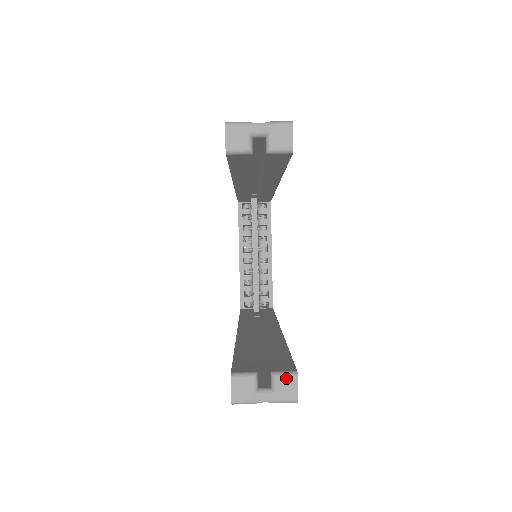
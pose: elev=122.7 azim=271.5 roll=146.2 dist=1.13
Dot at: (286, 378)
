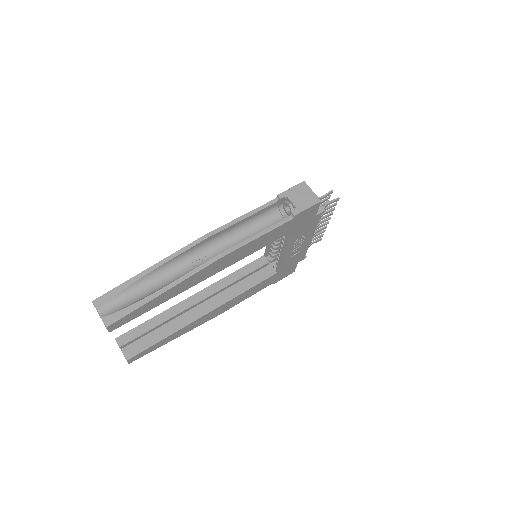
Dot at: (125, 357)
